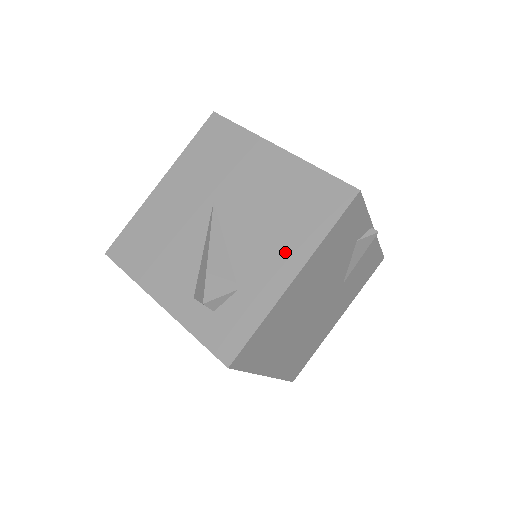
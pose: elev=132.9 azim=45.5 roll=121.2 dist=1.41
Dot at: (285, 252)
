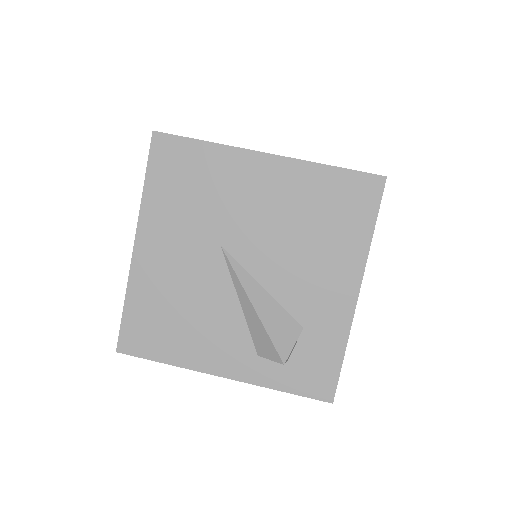
Dot at: (335, 272)
